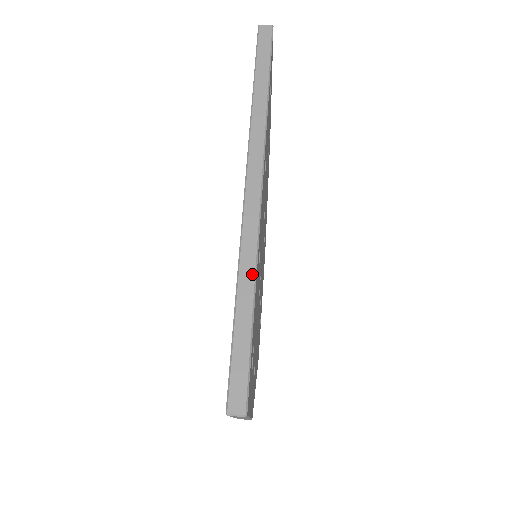
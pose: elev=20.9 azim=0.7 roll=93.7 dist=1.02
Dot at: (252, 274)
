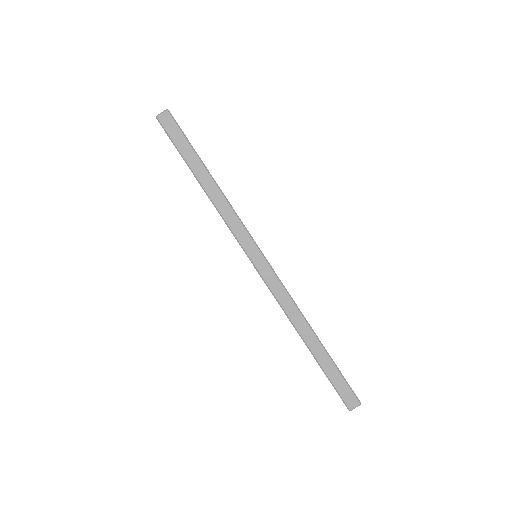
Dot at: (305, 324)
